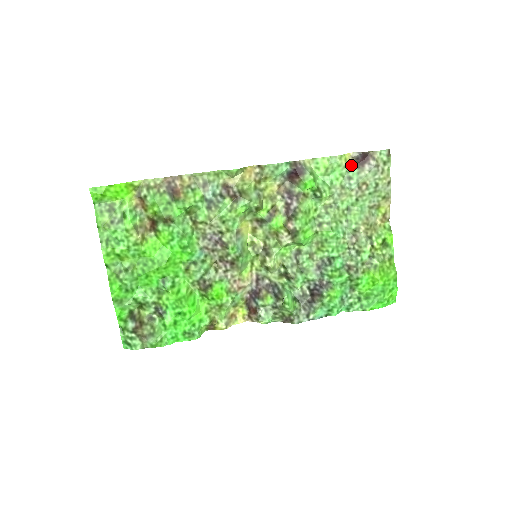
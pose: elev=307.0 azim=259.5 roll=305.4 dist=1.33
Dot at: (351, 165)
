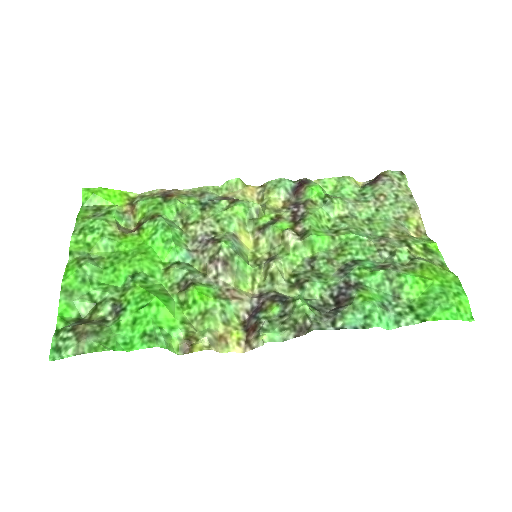
Dot at: (363, 186)
